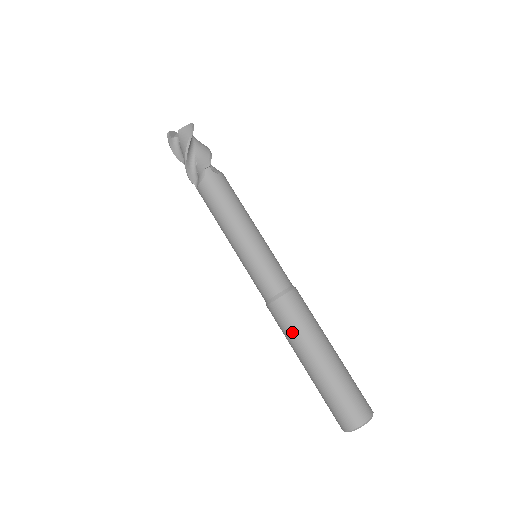
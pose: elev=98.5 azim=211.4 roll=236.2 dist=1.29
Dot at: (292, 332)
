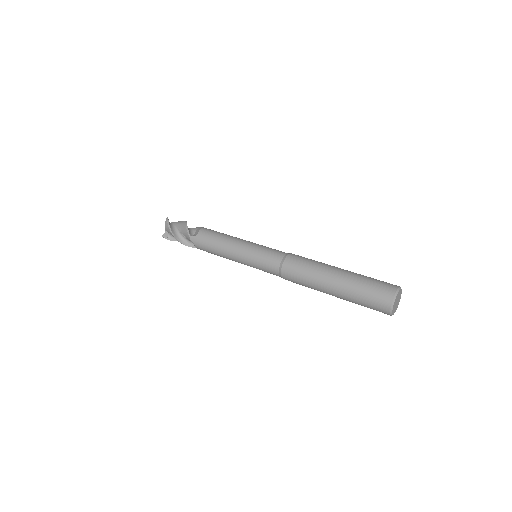
Dot at: (313, 262)
